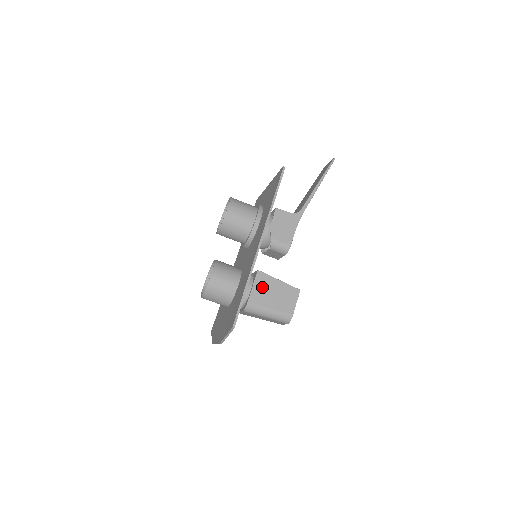
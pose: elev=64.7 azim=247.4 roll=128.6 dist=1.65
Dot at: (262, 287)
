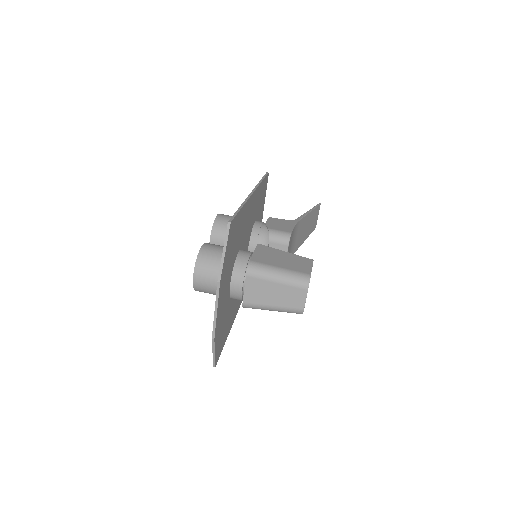
Dot at: (265, 253)
